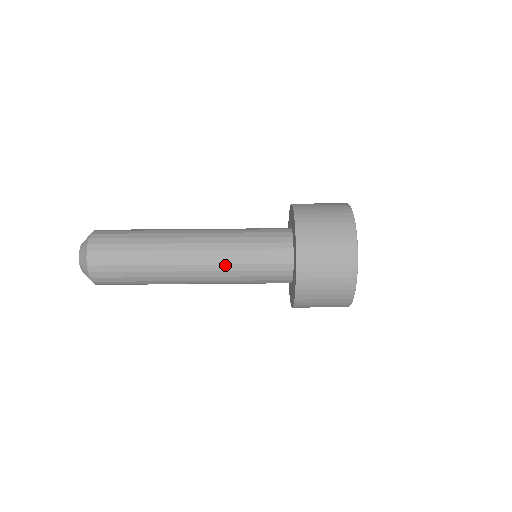
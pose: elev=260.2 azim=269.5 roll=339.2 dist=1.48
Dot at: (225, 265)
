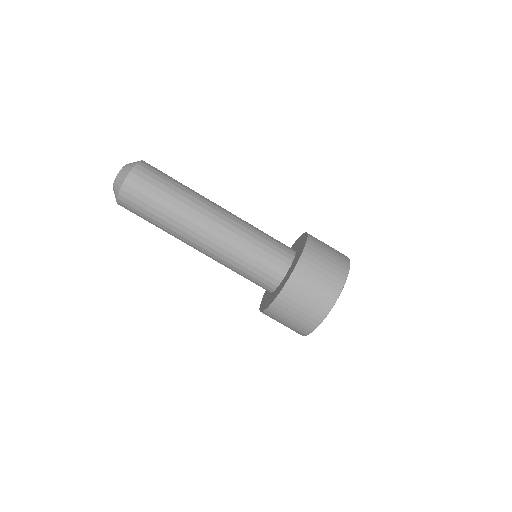
Dot at: (222, 263)
